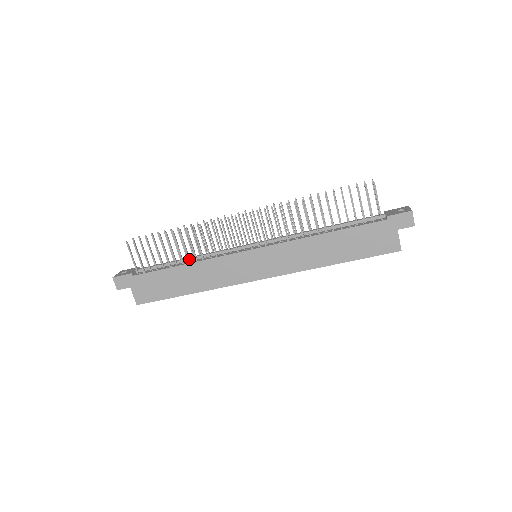
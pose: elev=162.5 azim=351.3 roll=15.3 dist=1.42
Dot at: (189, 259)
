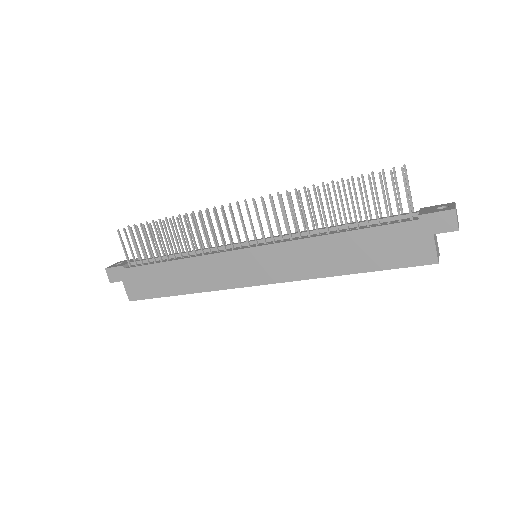
Dot at: (181, 254)
